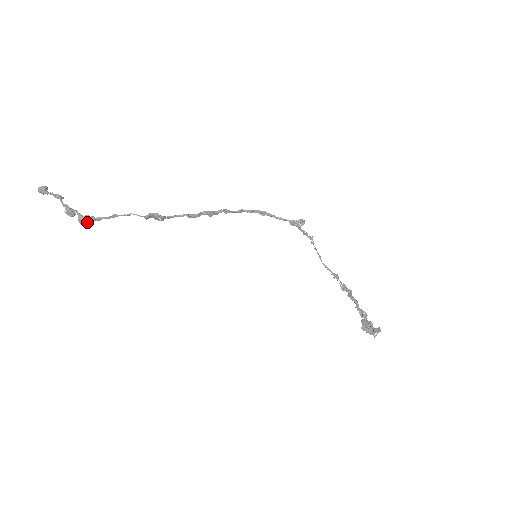
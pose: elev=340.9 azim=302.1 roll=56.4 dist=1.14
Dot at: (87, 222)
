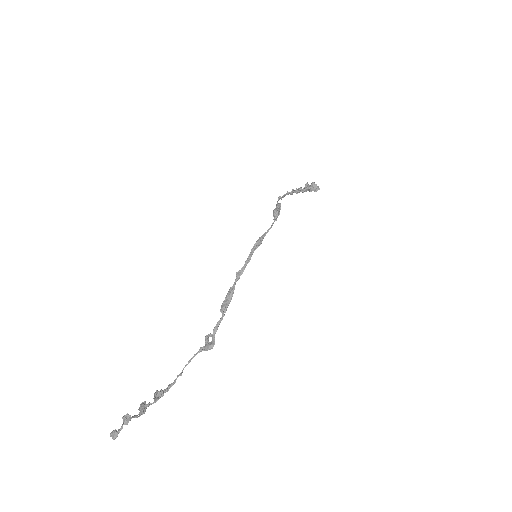
Dot at: (157, 392)
